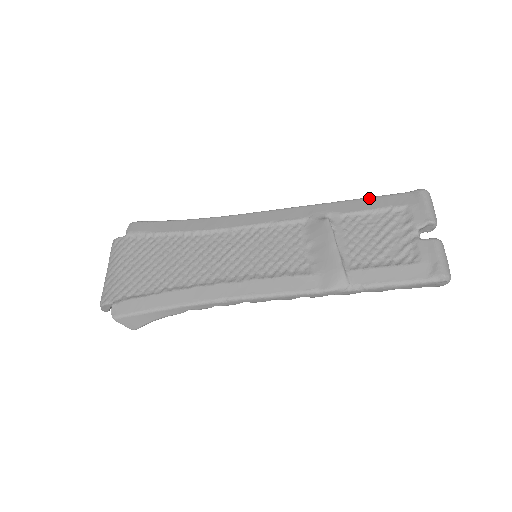
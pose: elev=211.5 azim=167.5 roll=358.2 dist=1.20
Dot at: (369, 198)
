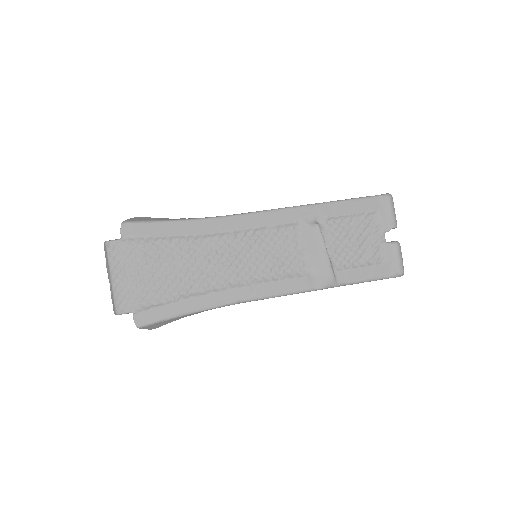
Dot at: (348, 201)
